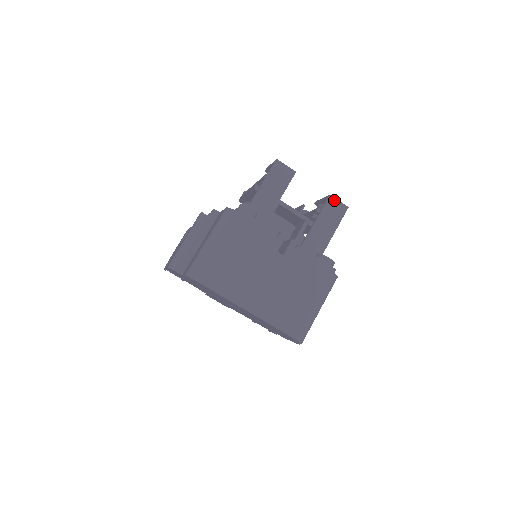
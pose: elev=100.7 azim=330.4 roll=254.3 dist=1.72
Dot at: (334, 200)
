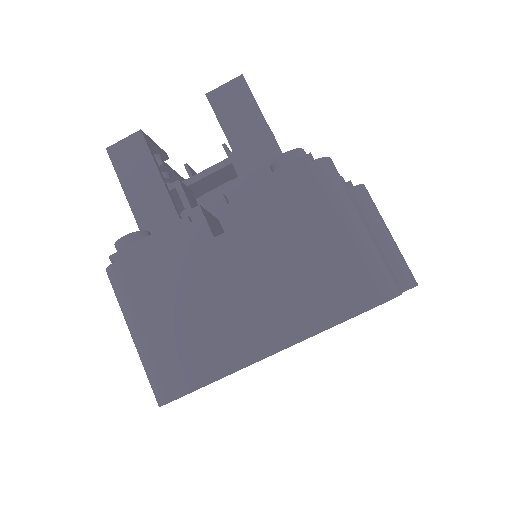
Dot at: (217, 92)
